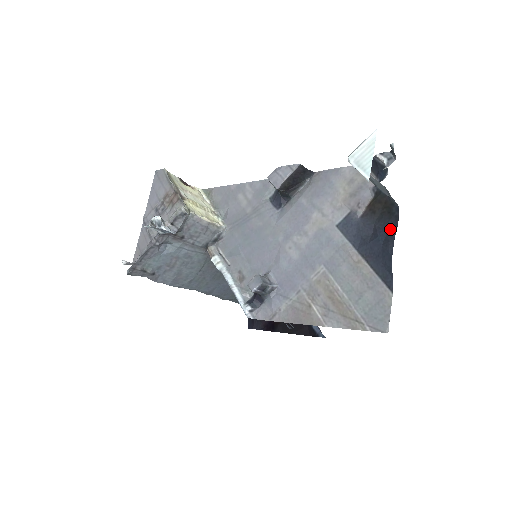
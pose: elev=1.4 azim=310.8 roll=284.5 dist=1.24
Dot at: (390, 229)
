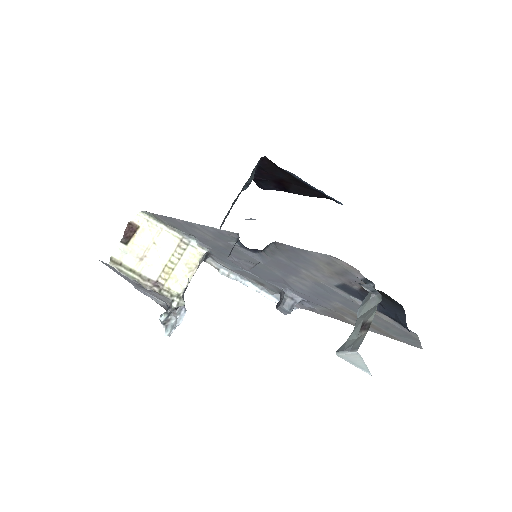
Dot at: (398, 312)
